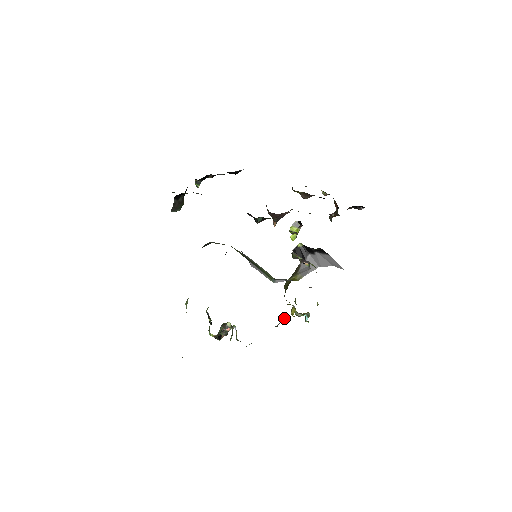
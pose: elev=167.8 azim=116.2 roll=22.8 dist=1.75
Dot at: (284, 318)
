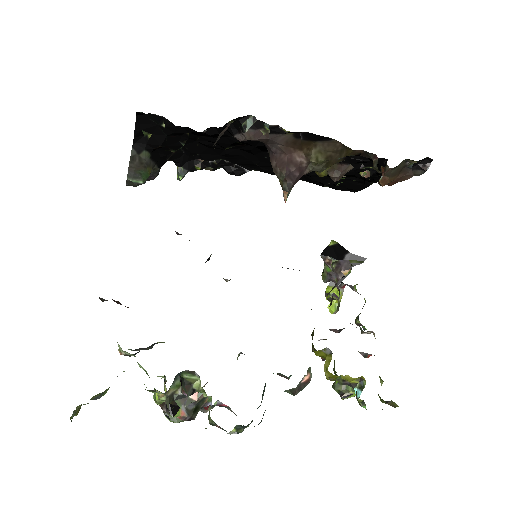
Dot at: (309, 373)
